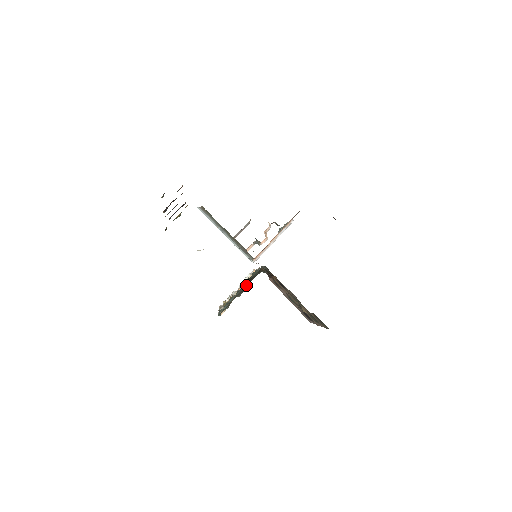
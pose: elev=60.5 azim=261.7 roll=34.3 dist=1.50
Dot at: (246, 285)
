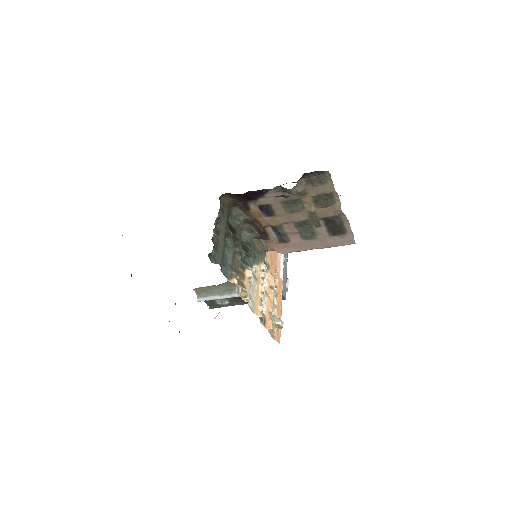
Dot at: (233, 239)
